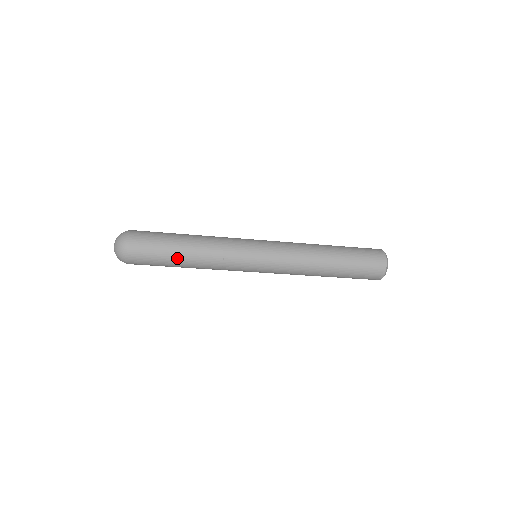
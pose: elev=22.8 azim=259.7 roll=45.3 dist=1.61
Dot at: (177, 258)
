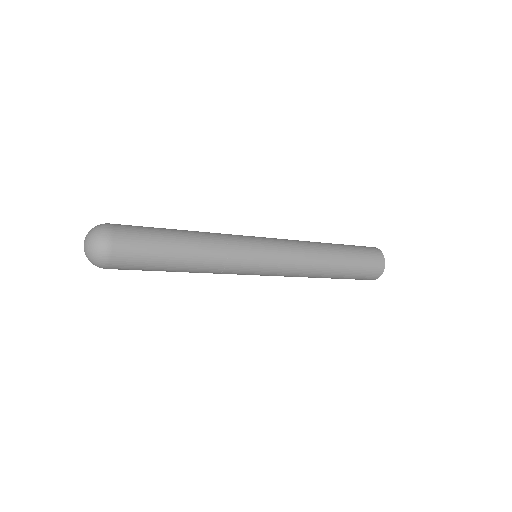
Dot at: (174, 245)
